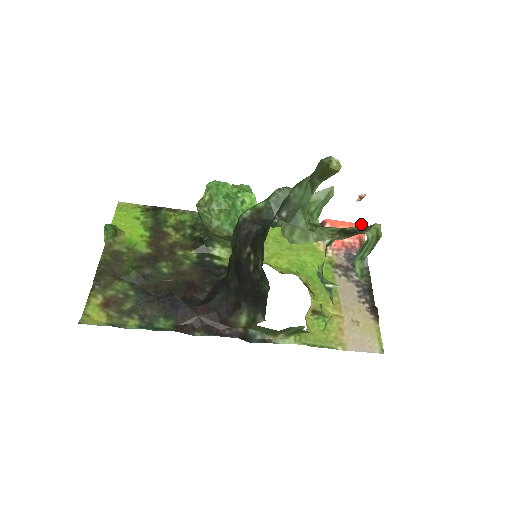
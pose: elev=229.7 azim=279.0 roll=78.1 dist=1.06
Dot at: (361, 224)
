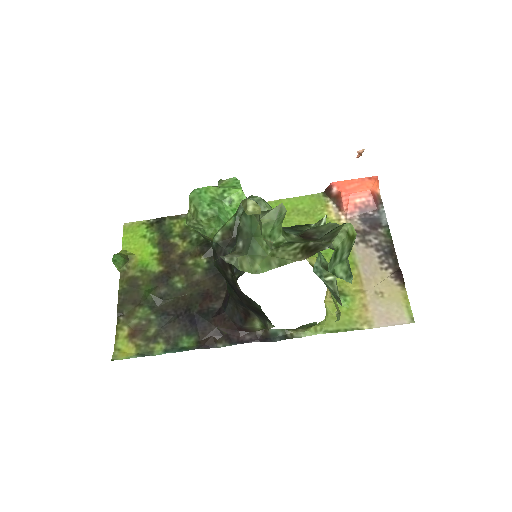
Dot at: (372, 177)
